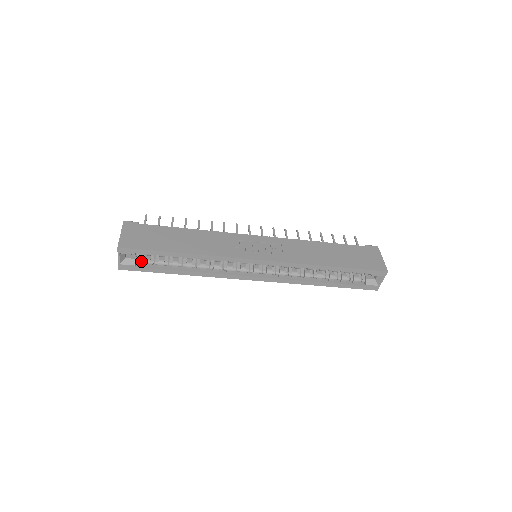
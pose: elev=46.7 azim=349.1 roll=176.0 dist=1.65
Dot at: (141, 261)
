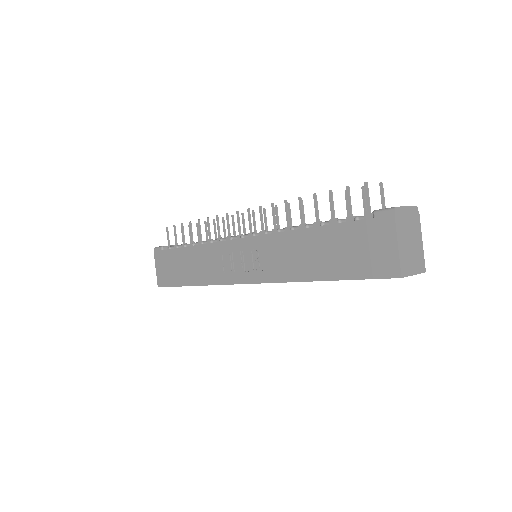
Dot at: occluded
